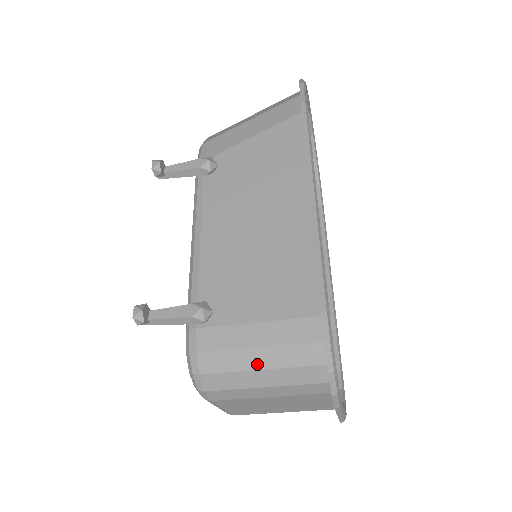
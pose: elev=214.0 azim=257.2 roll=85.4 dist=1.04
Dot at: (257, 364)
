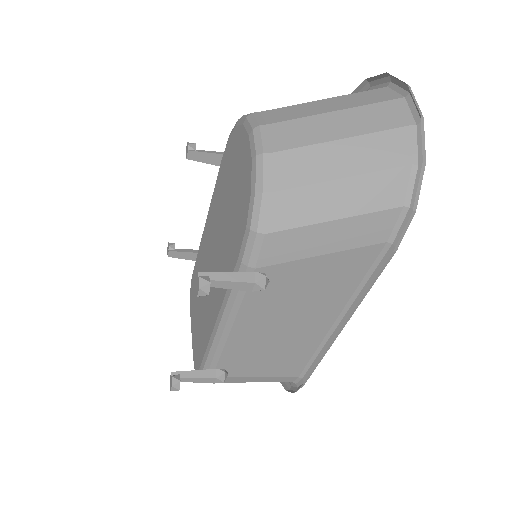
Dot at: occluded
